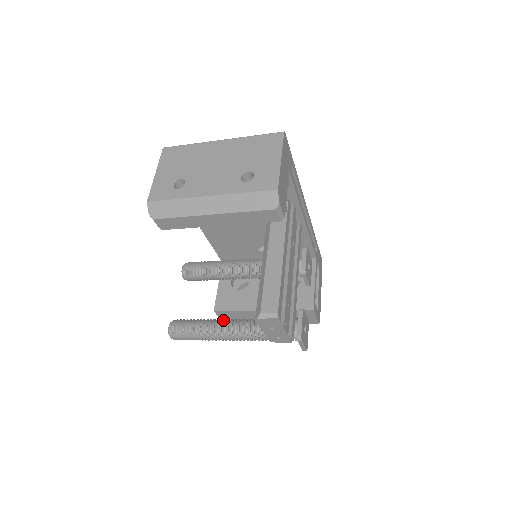
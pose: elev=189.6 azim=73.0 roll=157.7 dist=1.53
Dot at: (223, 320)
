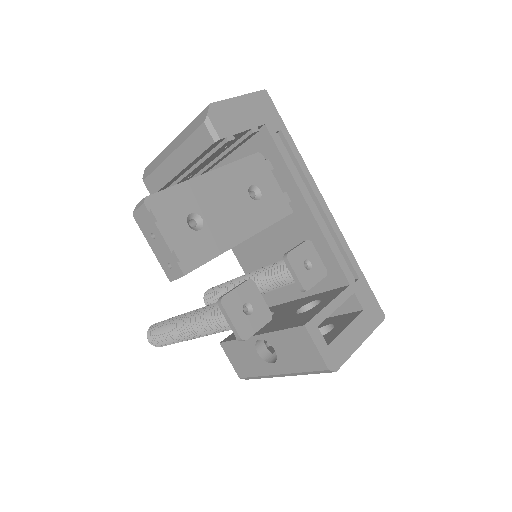
Dot at: occluded
